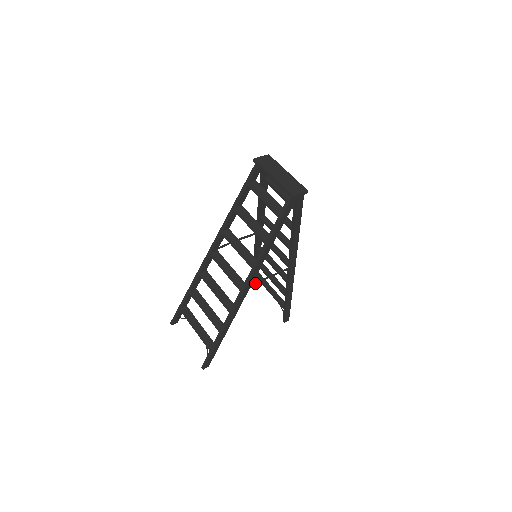
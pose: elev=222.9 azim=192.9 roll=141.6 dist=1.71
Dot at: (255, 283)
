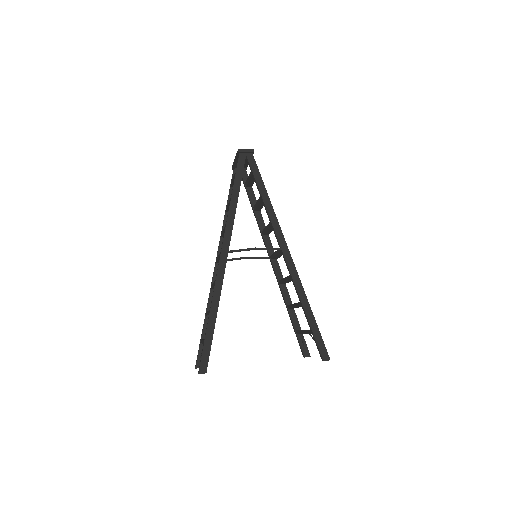
Dot at: (236, 250)
